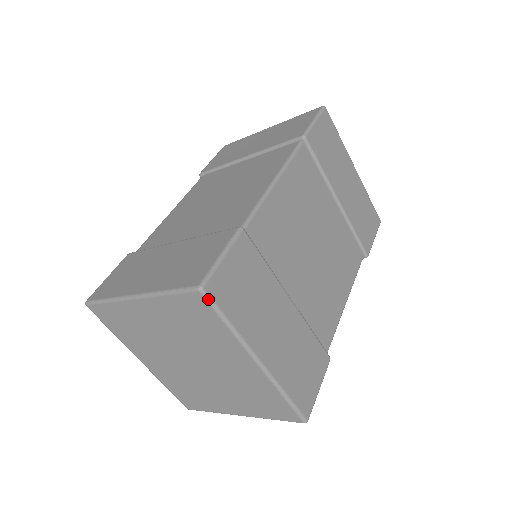
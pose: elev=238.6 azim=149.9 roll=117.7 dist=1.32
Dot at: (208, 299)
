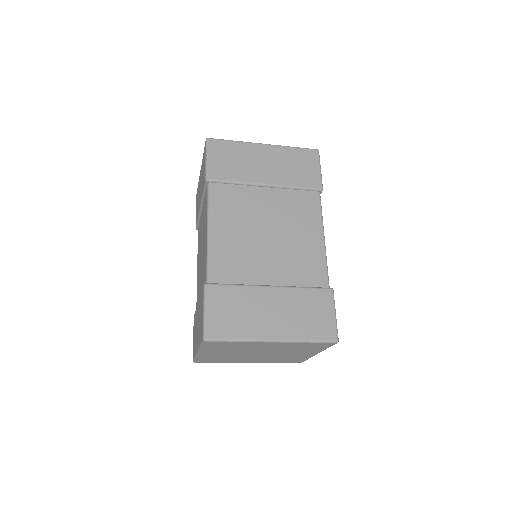
Dot at: (213, 341)
